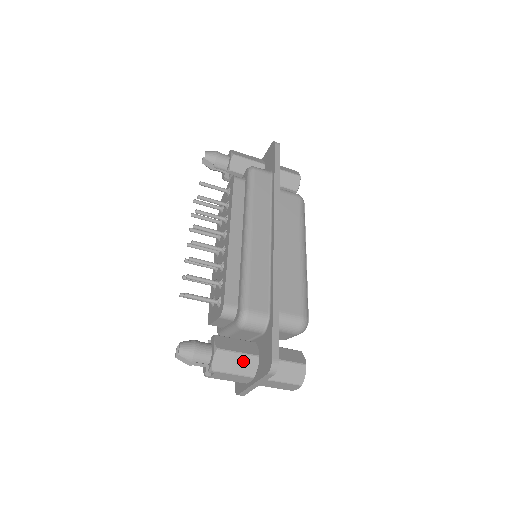
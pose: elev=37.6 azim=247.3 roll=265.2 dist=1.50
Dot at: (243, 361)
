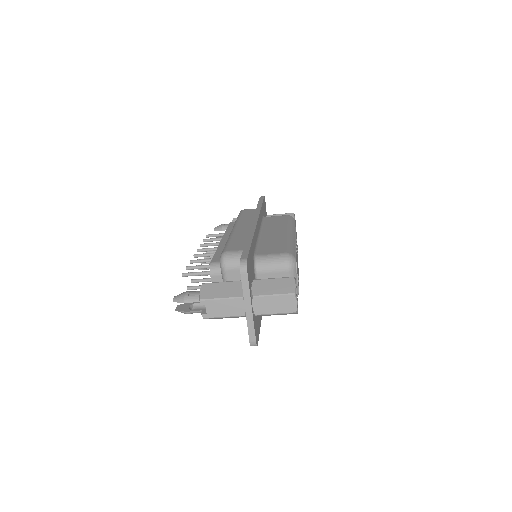
Dot at: (229, 287)
